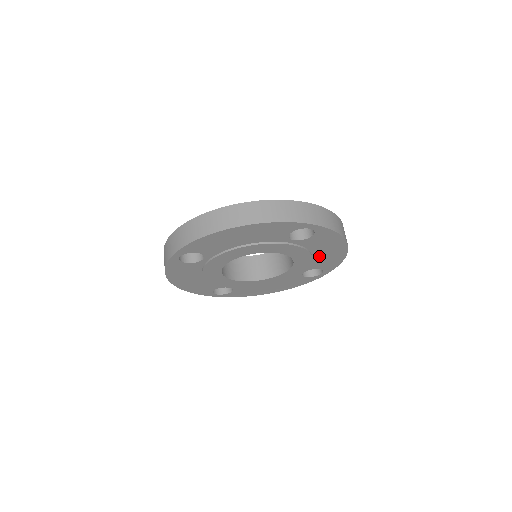
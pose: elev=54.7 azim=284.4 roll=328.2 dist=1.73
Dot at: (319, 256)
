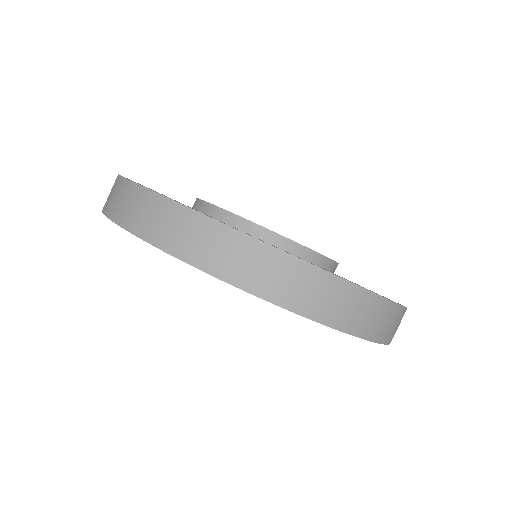
Dot at: occluded
